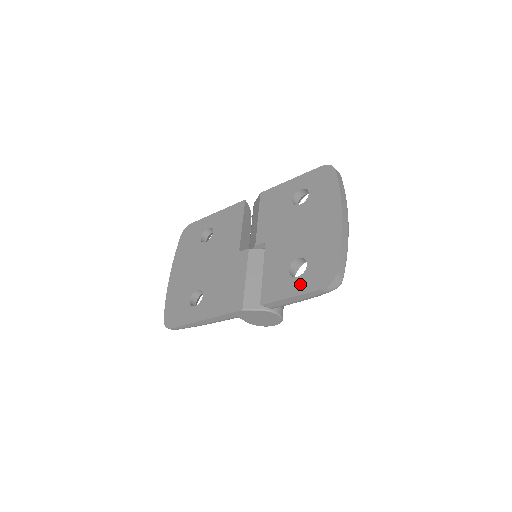
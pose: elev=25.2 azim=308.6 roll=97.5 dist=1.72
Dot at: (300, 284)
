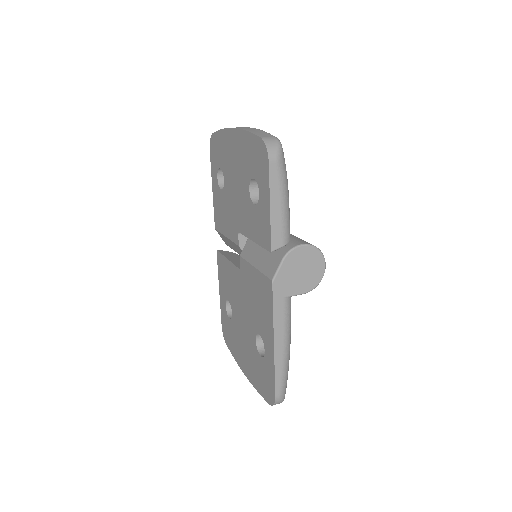
Dot at: (263, 191)
